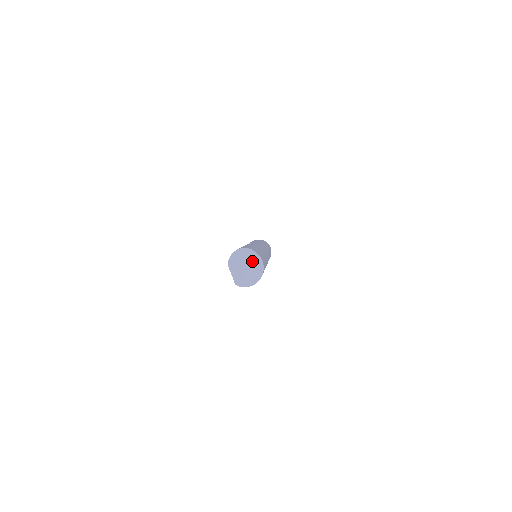
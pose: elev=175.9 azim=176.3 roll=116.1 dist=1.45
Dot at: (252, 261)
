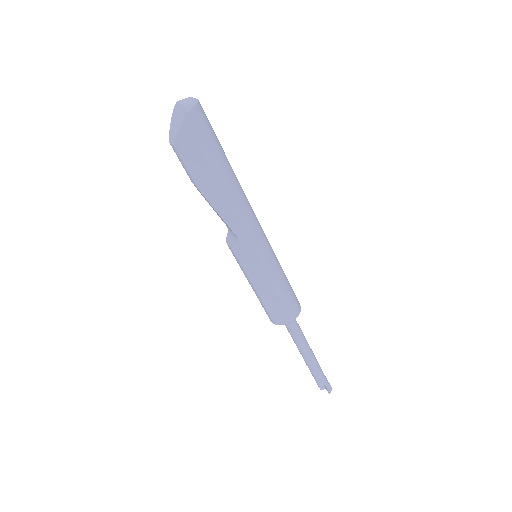
Dot at: (177, 104)
